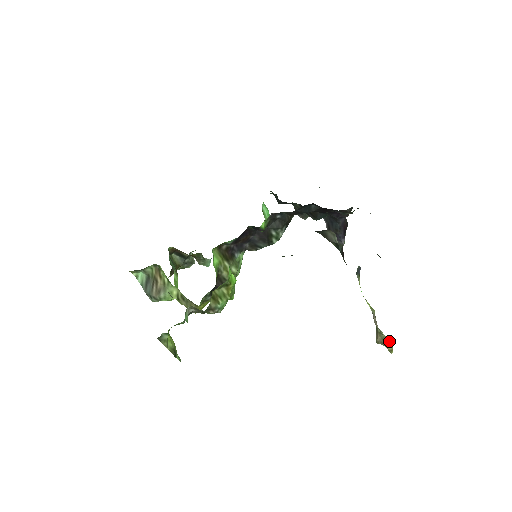
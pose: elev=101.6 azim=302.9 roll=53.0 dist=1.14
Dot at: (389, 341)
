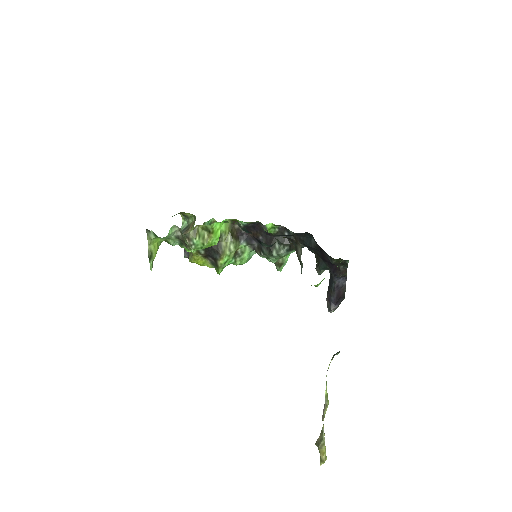
Dot at: (324, 446)
